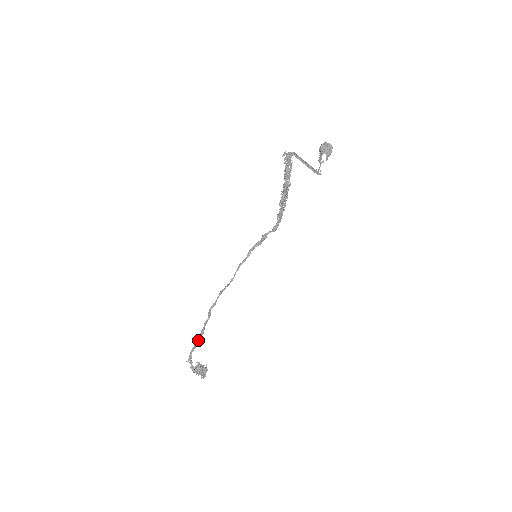
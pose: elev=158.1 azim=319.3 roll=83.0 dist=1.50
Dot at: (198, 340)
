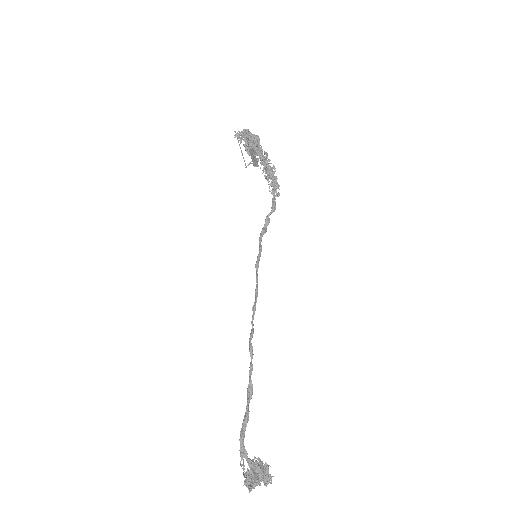
Dot at: (248, 409)
